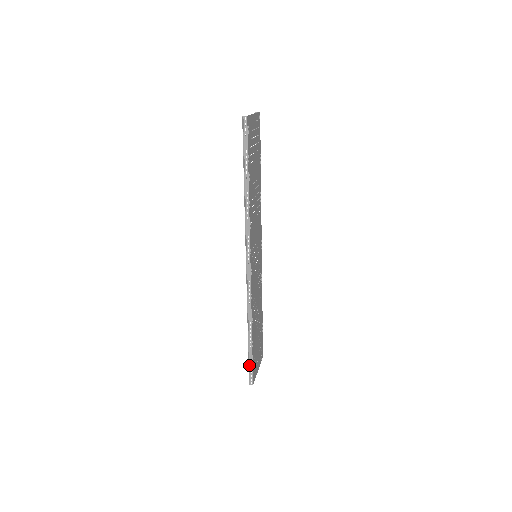
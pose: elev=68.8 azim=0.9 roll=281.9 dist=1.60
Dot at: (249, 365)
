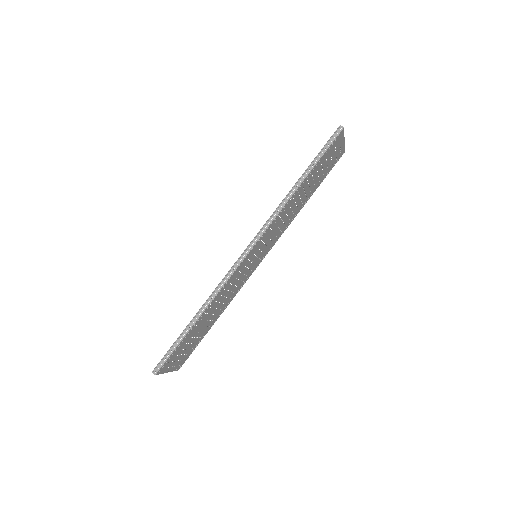
Dot at: (169, 350)
